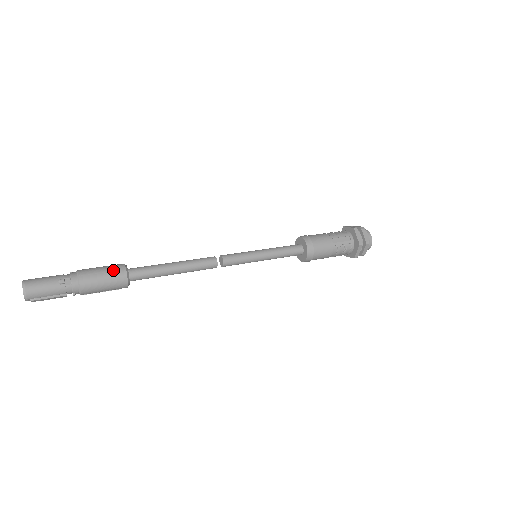
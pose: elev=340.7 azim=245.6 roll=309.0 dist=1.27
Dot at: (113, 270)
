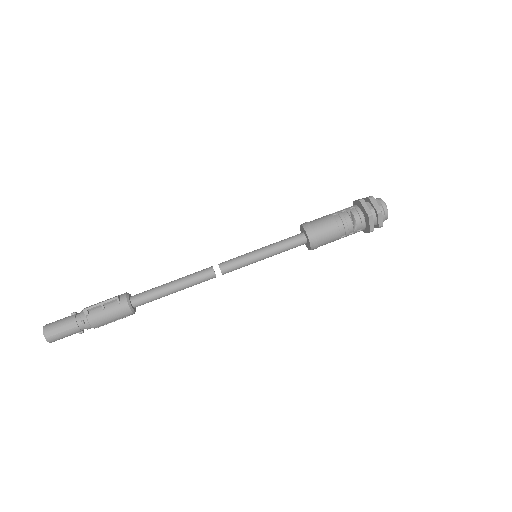
Dot at: occluded
